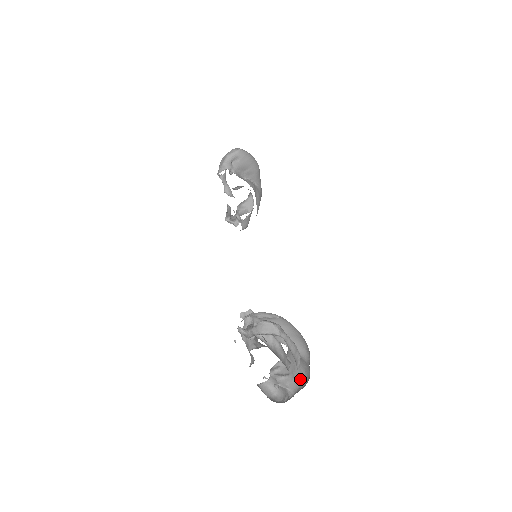
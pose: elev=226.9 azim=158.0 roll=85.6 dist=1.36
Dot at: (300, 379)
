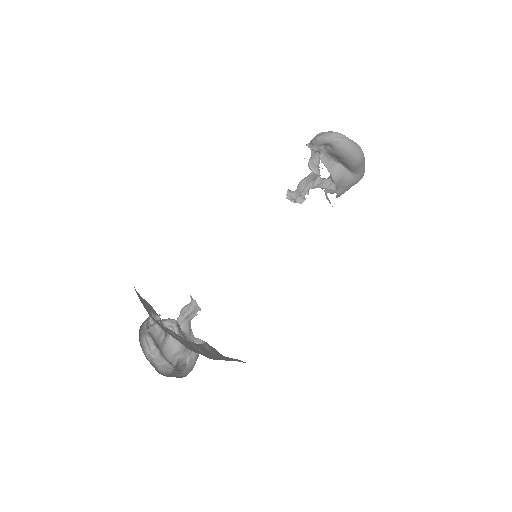
Dot at: (192, 367)
